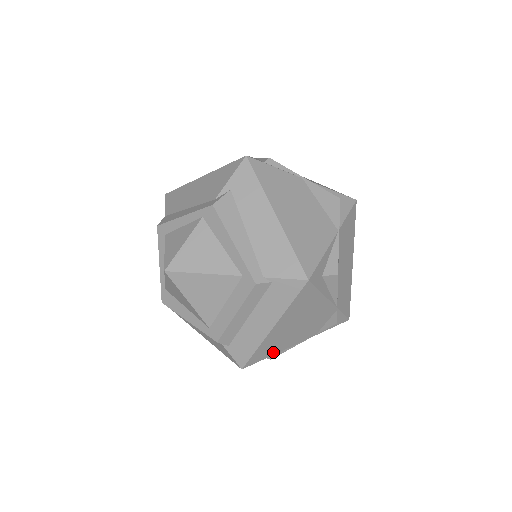
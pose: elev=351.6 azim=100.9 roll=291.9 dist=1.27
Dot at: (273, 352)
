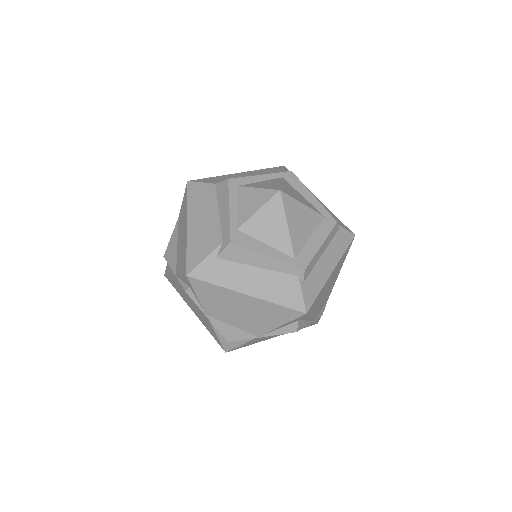
Dot at: (312, 312)
